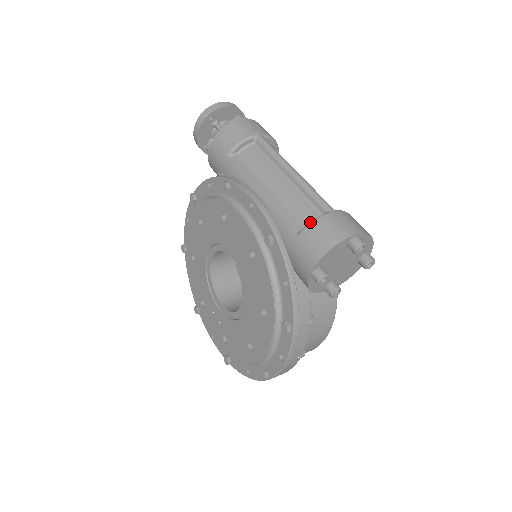
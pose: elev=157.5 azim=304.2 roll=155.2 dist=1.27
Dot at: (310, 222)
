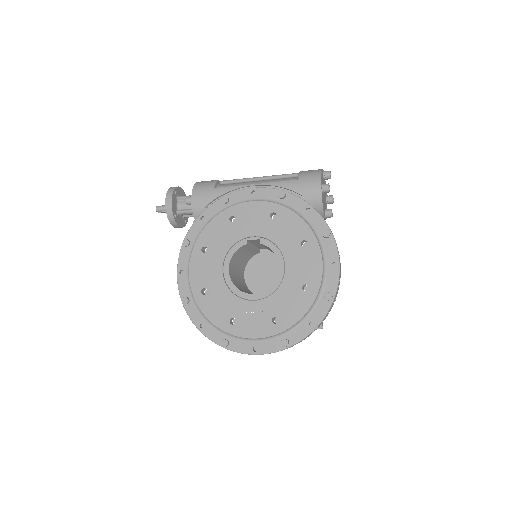
Dot at: (298, 173)
